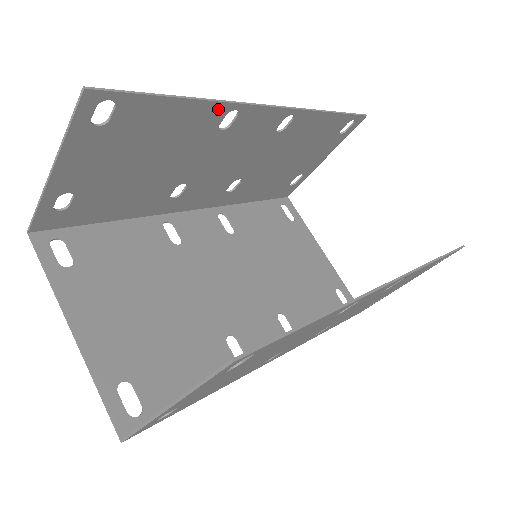
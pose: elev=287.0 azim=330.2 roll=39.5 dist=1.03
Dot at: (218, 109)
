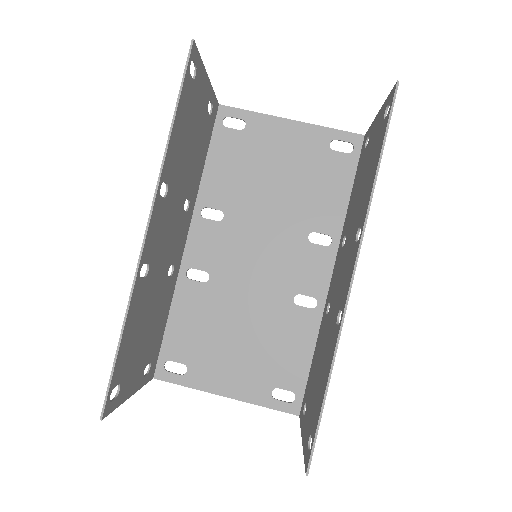
Dot at: (135, 292)
